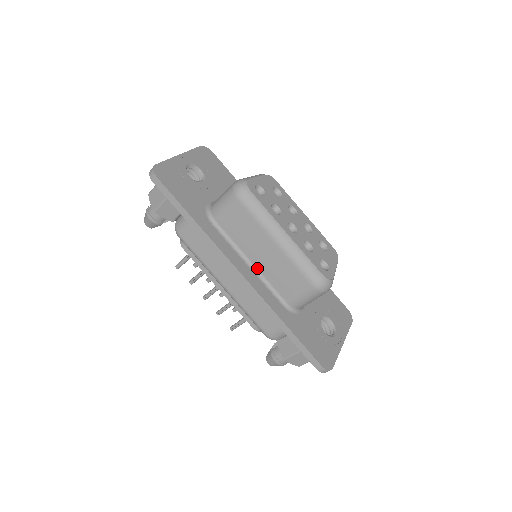
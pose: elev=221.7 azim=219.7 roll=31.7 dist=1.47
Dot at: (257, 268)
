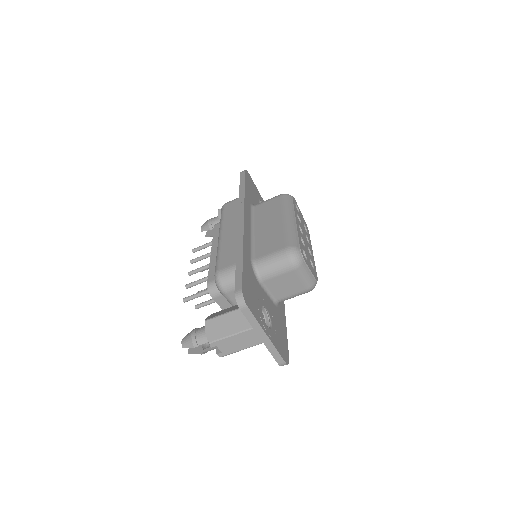
Dot at: (255, 234)
